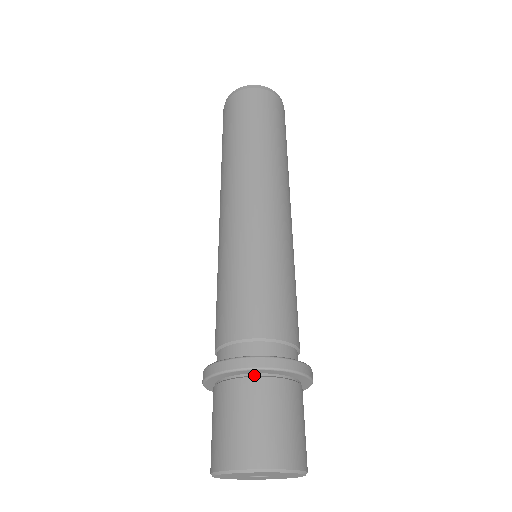
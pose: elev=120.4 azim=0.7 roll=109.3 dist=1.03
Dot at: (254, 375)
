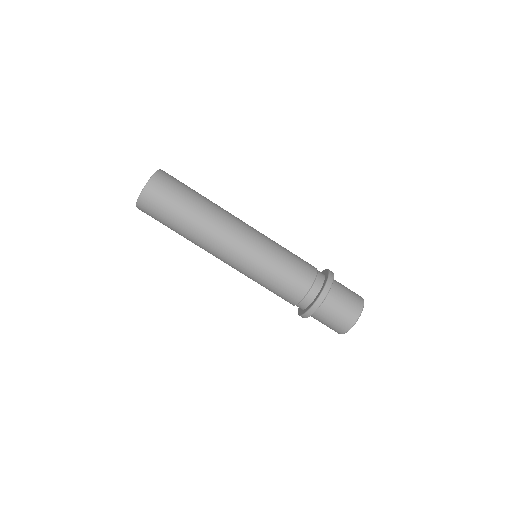
Dot at: occluded
